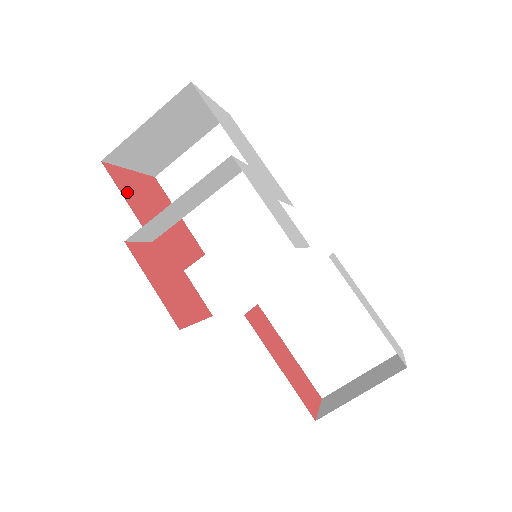
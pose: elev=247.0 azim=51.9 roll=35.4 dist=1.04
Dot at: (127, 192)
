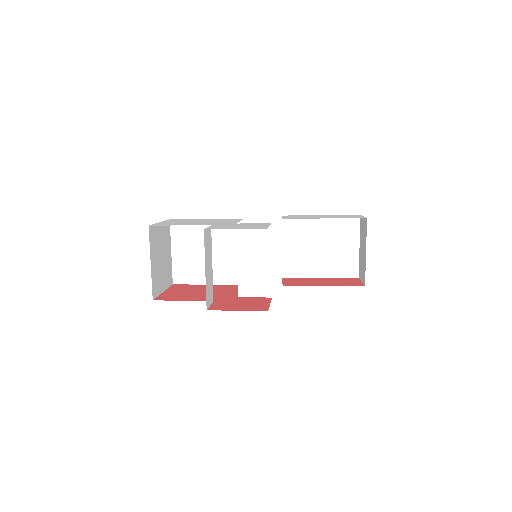
Dot at: (177, 298)
